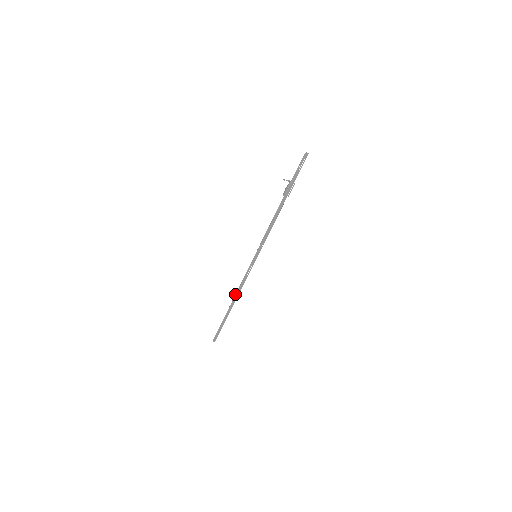
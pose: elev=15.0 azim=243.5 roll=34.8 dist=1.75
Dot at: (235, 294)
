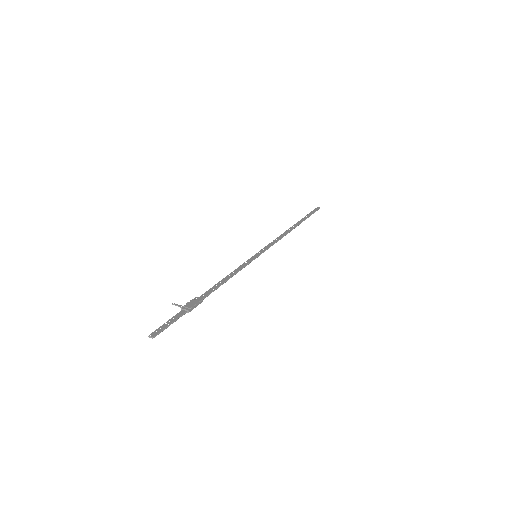
Dot at: occluded
